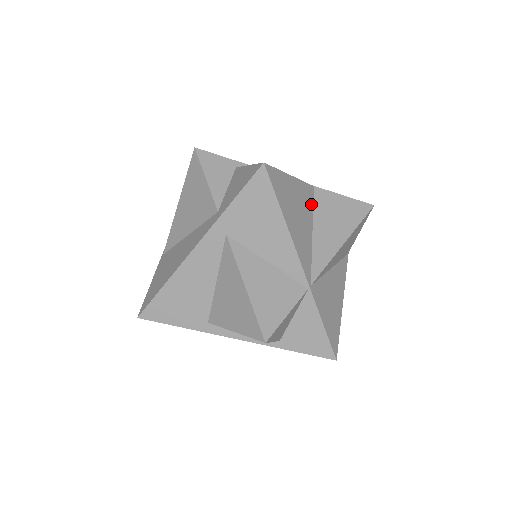
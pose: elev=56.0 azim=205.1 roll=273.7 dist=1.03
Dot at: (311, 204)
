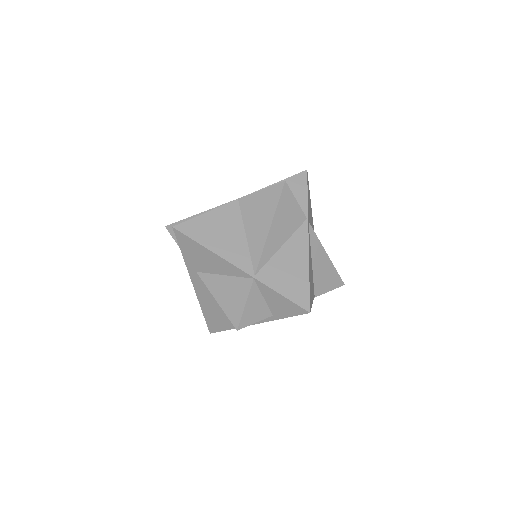
Dot at: (238, 215)
